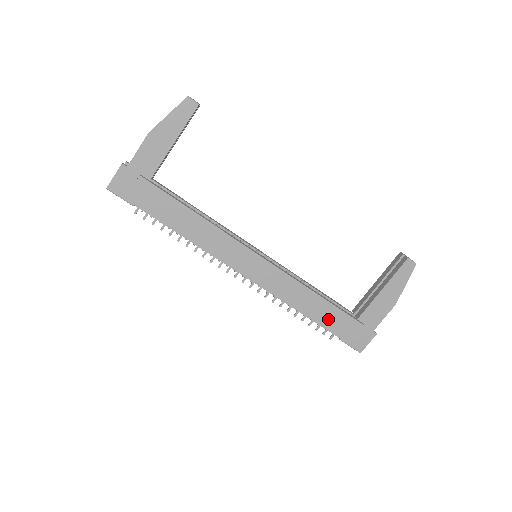
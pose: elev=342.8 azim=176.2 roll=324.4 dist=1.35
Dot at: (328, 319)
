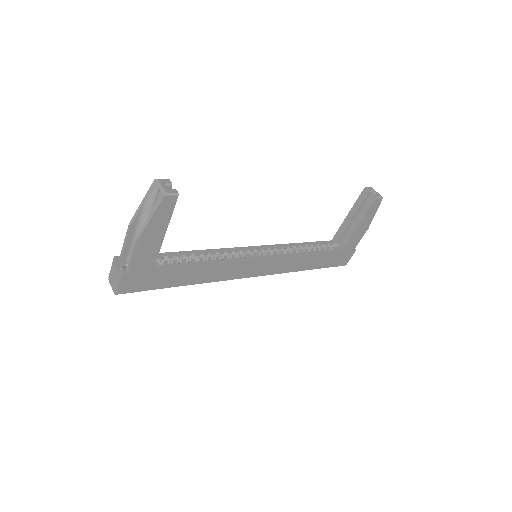
Dot at: (321, 263)
